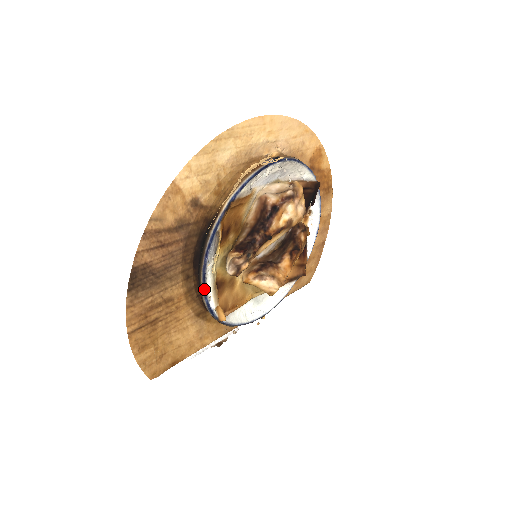
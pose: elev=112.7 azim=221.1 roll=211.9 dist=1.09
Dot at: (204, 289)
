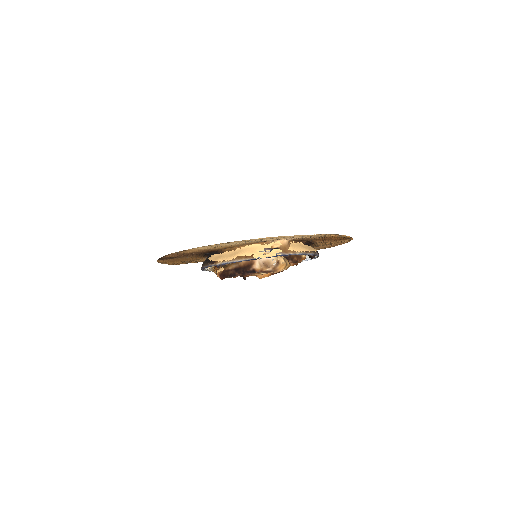
Dot at: (202, 270)
